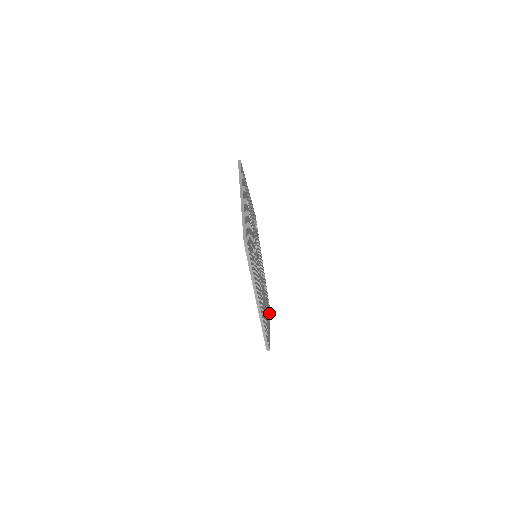
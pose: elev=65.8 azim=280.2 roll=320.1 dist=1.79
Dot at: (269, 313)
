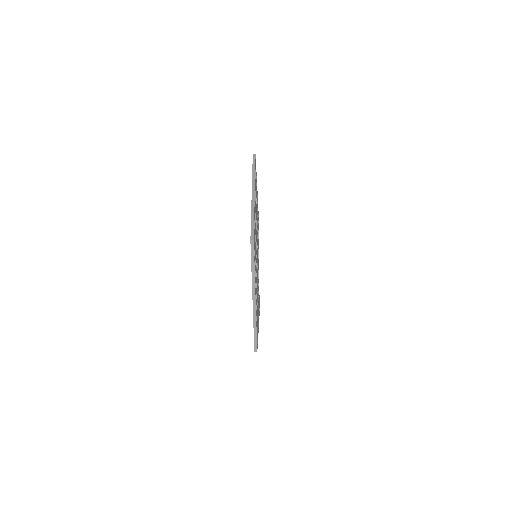
Dot at: occluded
